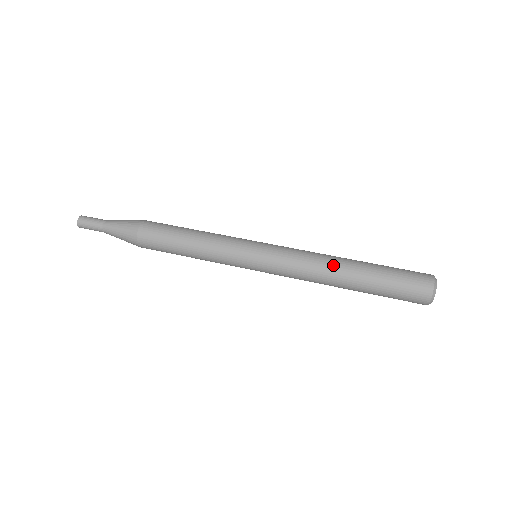
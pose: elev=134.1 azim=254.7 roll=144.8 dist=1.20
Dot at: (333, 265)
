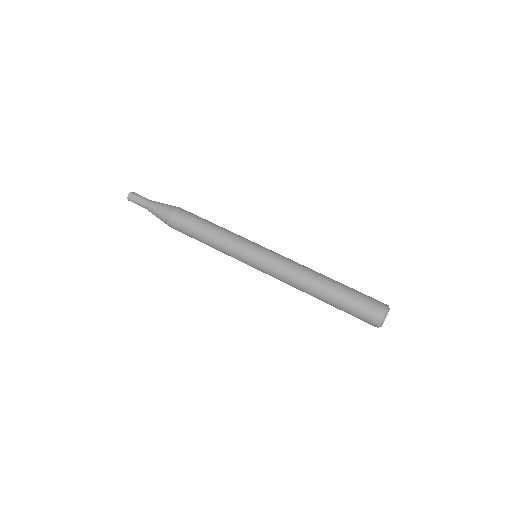
Dot at: (307, 289)
